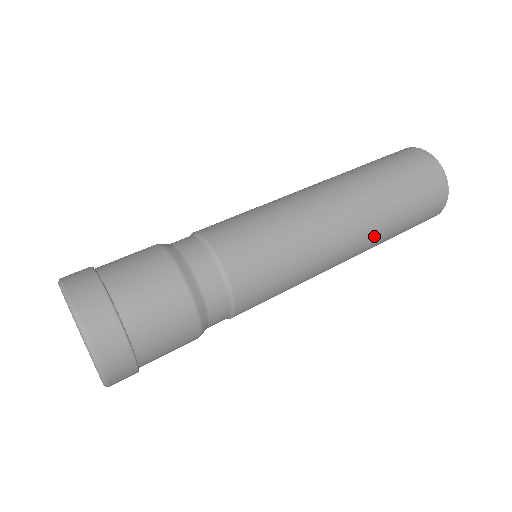
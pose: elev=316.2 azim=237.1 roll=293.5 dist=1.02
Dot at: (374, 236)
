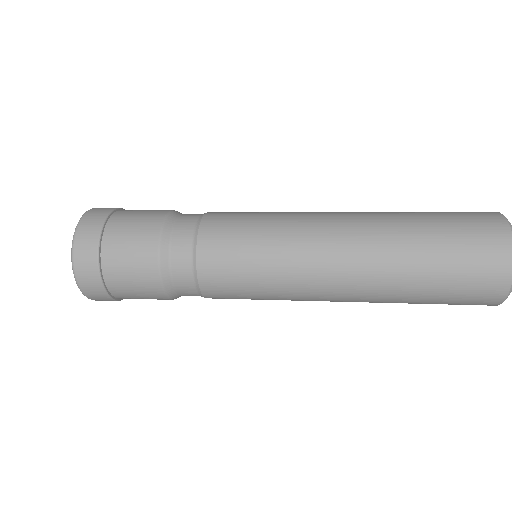
Dot at: (379, 266)
